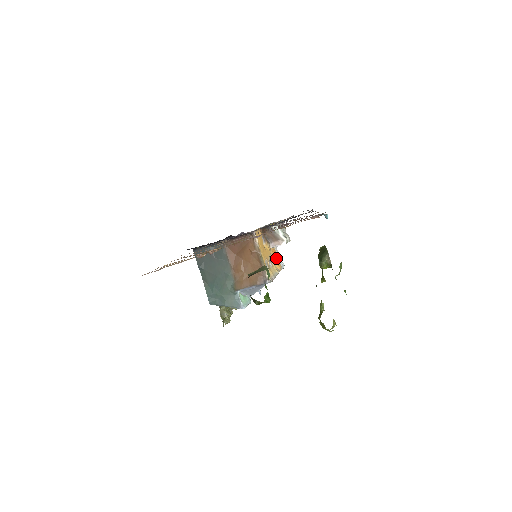
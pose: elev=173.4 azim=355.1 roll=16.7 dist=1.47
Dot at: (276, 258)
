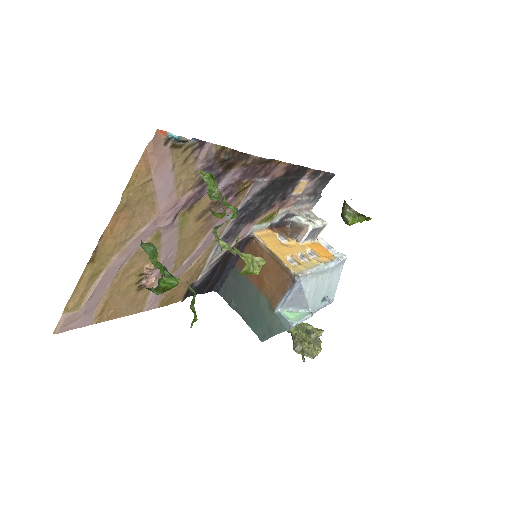
Dot at: (322, 251)
